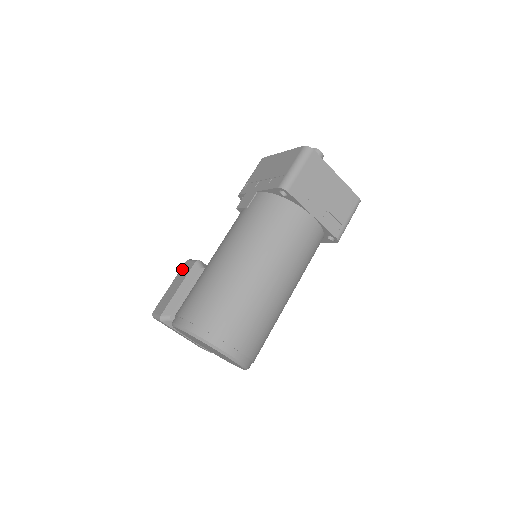
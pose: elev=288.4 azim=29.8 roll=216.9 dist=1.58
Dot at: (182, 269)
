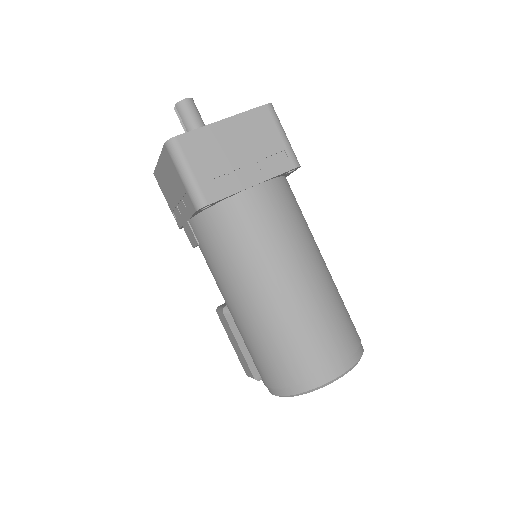
Dot at: (222, 323)
